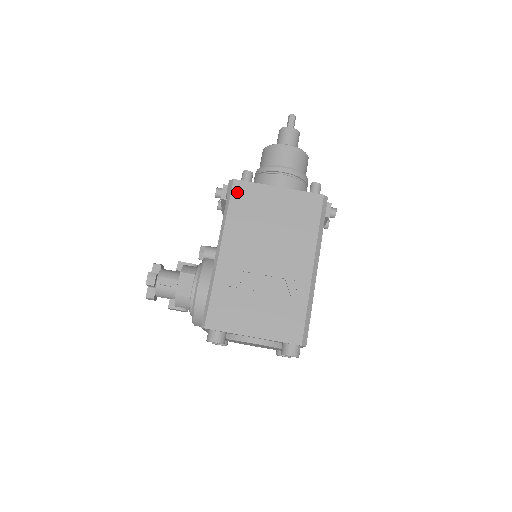
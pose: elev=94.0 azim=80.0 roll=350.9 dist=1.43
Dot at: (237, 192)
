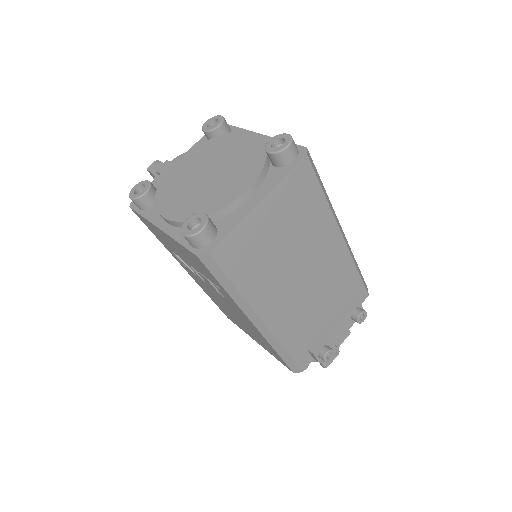
Dot at: occluded
